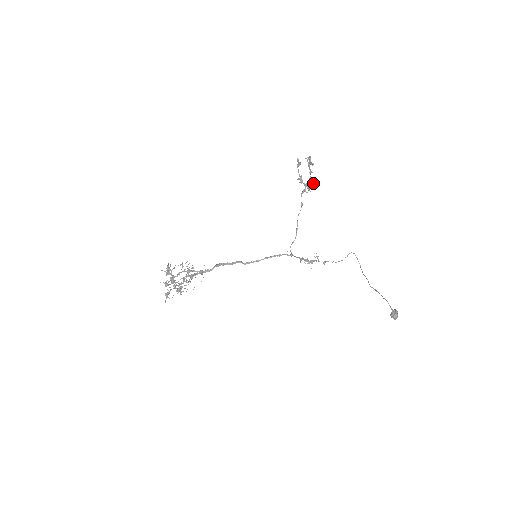
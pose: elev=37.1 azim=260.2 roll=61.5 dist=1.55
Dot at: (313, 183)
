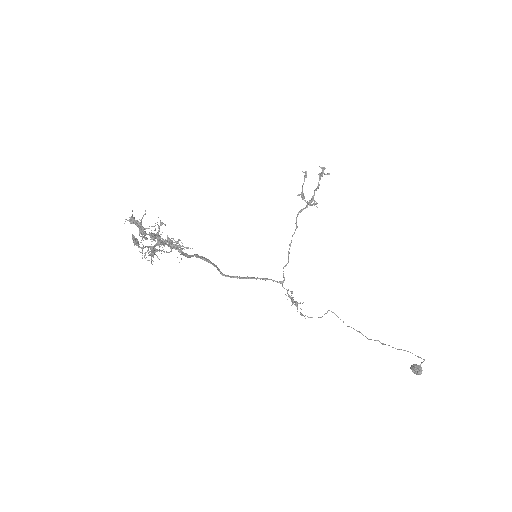
Dot at: (316, 202)
